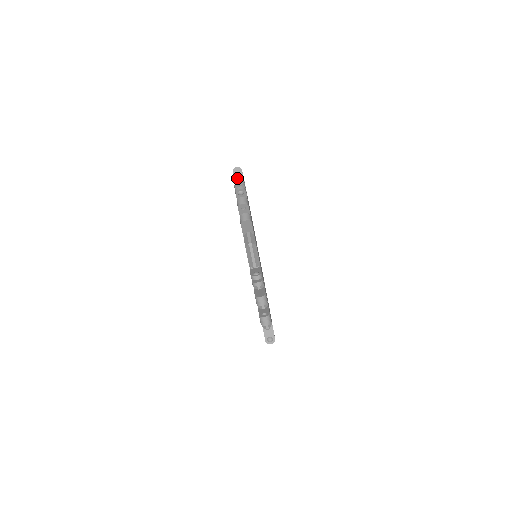
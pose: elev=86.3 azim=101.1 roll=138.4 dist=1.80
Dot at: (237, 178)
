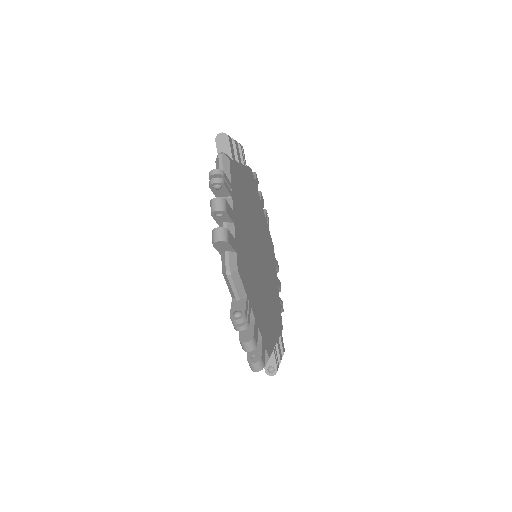
Dot at: (226, 274)
